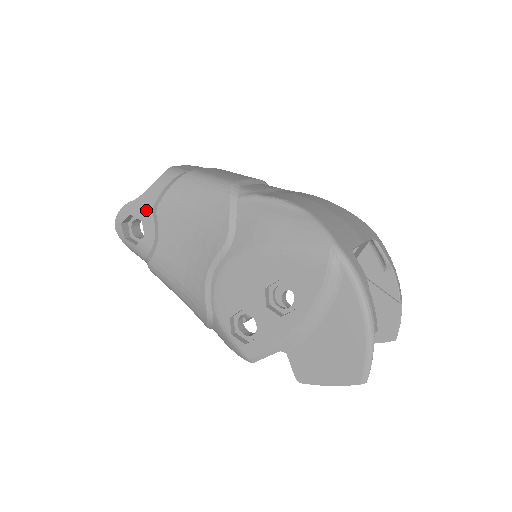
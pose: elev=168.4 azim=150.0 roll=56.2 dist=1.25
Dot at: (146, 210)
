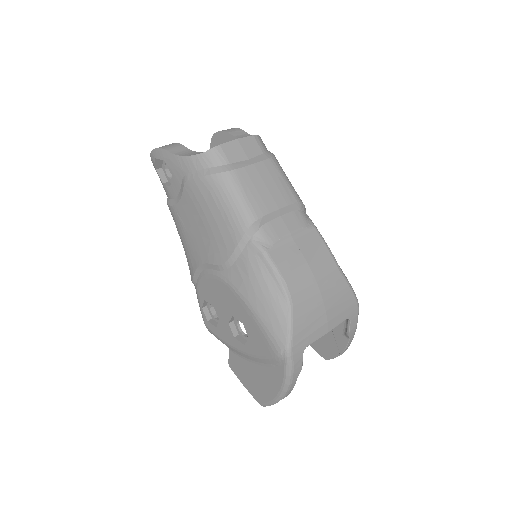
Dot at: (178, 172)
